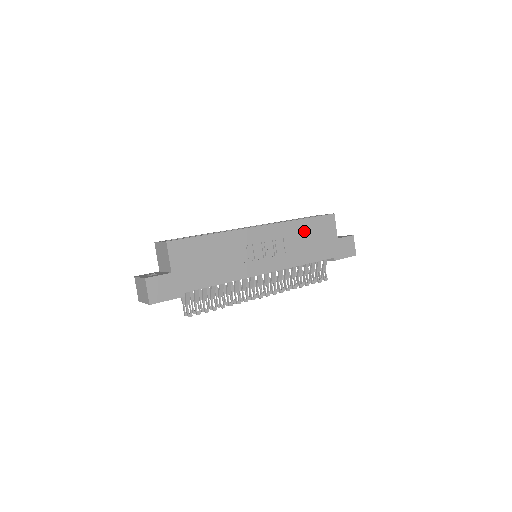
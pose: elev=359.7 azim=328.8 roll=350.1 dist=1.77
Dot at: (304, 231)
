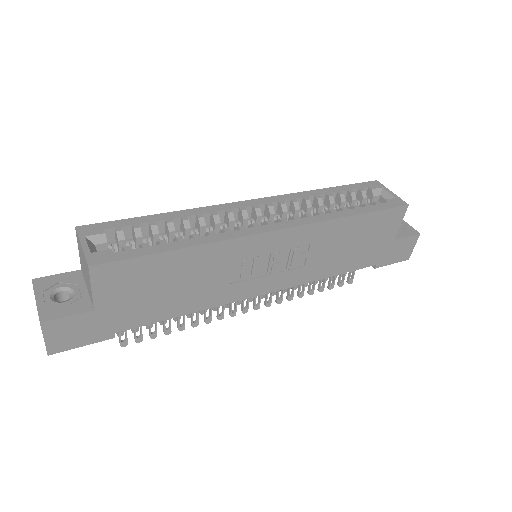
Dot at: (348, 233)
